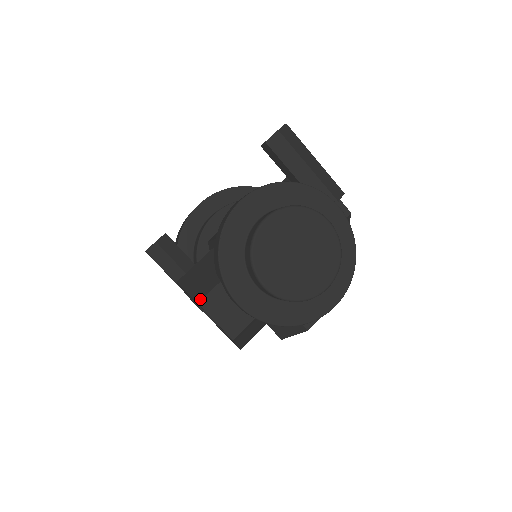
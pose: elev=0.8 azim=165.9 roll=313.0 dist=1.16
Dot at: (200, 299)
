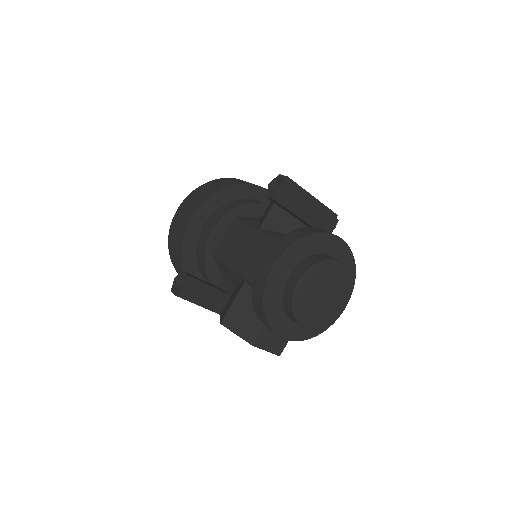
Dot at: (253, 342)
